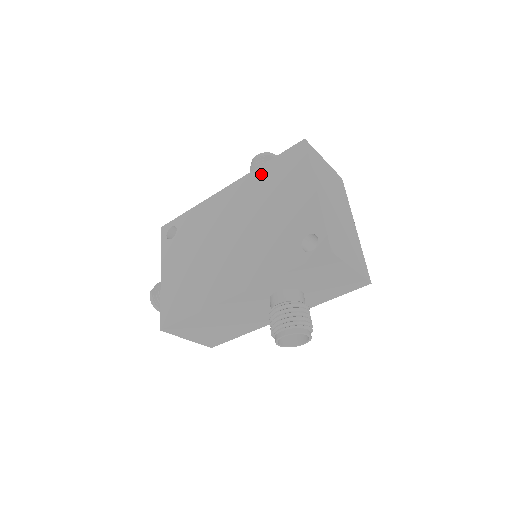
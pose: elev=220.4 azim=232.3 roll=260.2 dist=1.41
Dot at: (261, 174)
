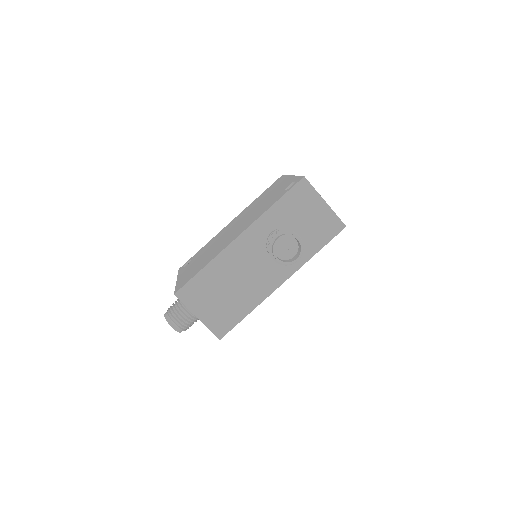
Dot at: (255, 201)
